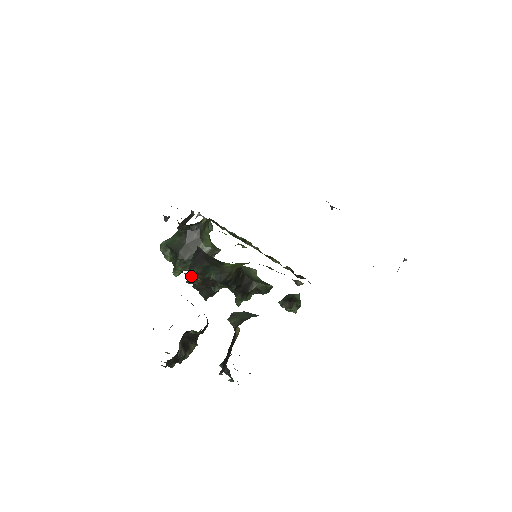
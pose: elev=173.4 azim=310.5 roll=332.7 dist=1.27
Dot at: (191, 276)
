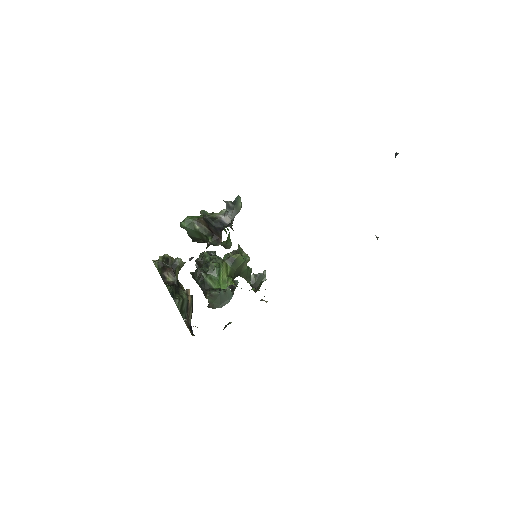
Dot at: (195, 279)
